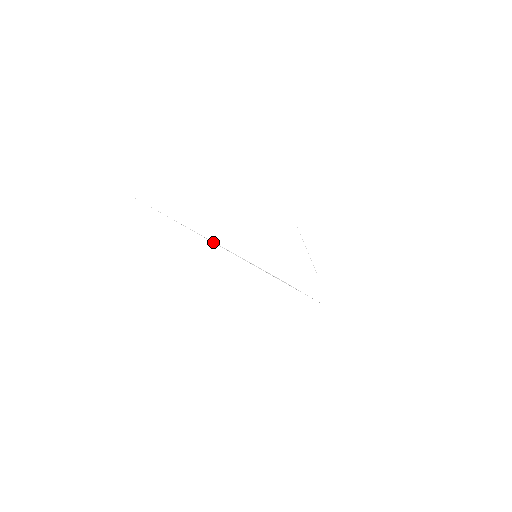
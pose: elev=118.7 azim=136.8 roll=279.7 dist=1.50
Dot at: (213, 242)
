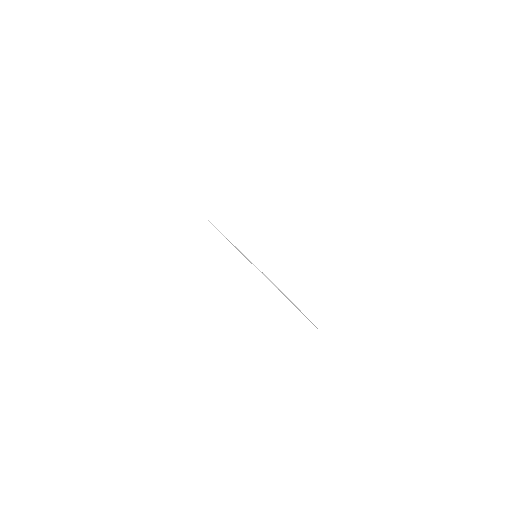
Dot at: occluded
